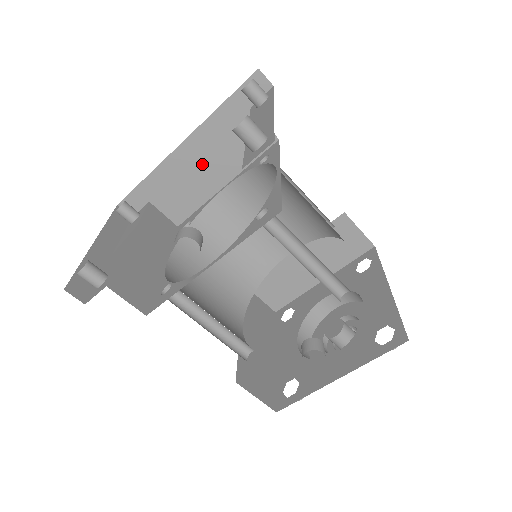
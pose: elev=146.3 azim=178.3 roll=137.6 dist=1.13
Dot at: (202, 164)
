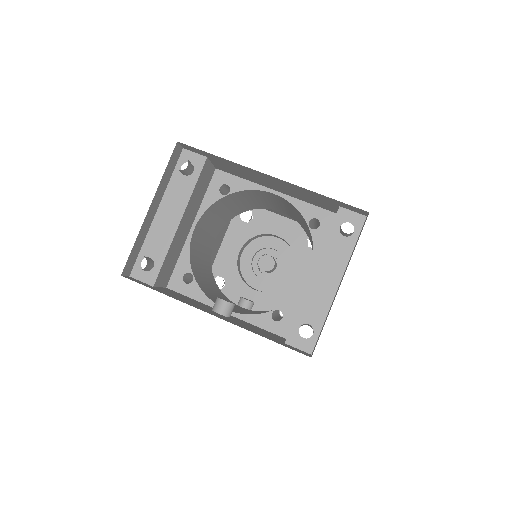
Dot at: (272, 183)
